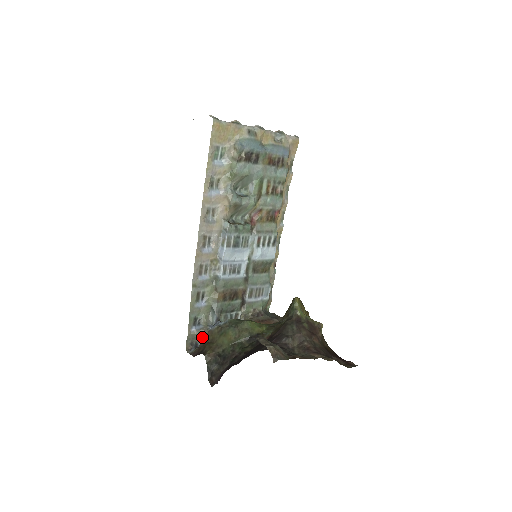
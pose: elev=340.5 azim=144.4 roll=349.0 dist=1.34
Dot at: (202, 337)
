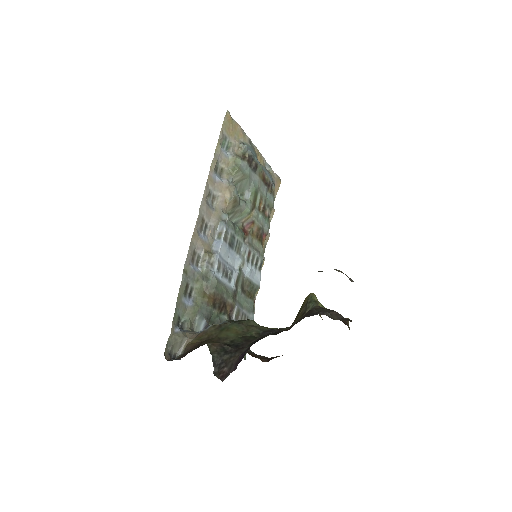
Dot at: (187, 343)
